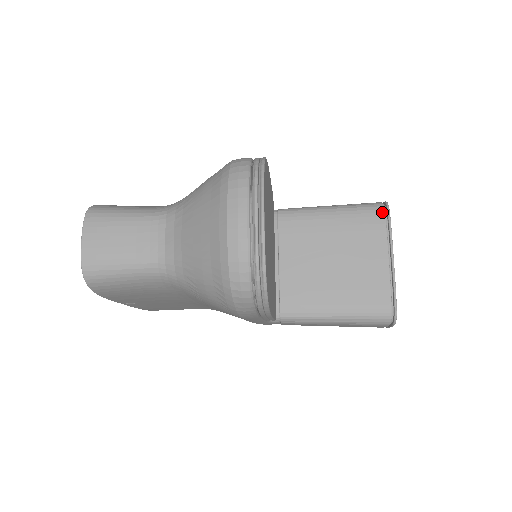
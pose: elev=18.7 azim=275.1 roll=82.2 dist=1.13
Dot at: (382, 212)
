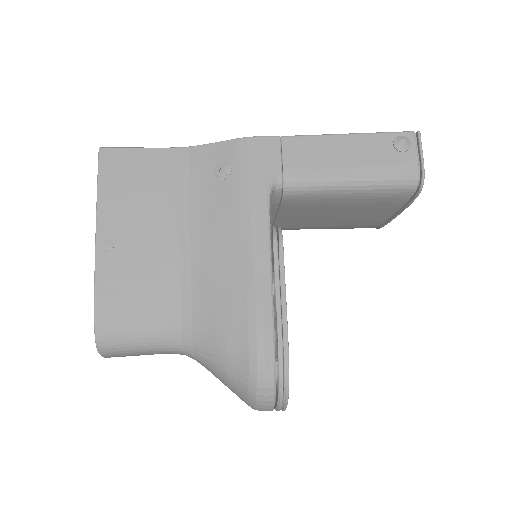
Dot at: (410, 195)
